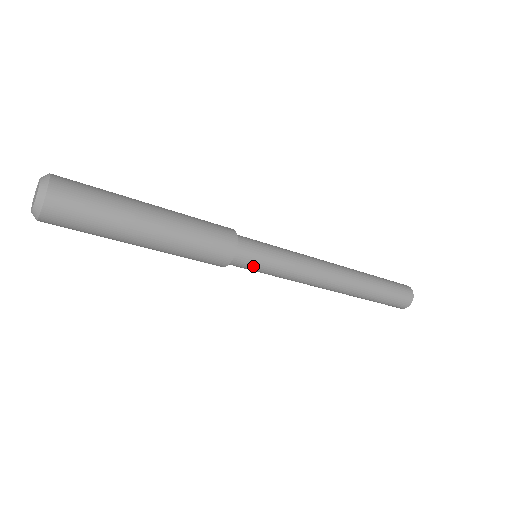
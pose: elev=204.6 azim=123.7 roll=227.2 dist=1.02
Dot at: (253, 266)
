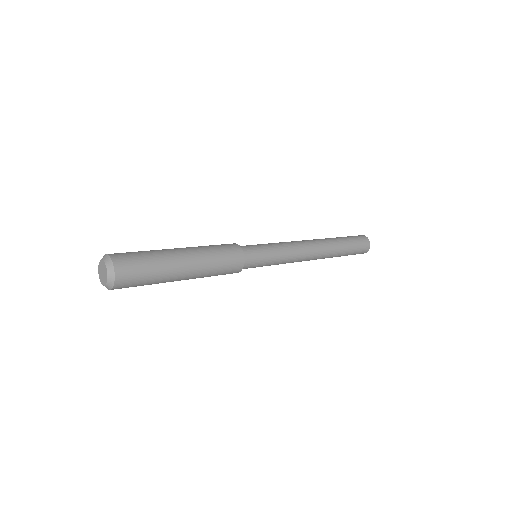
Dot at: (256, 266)
